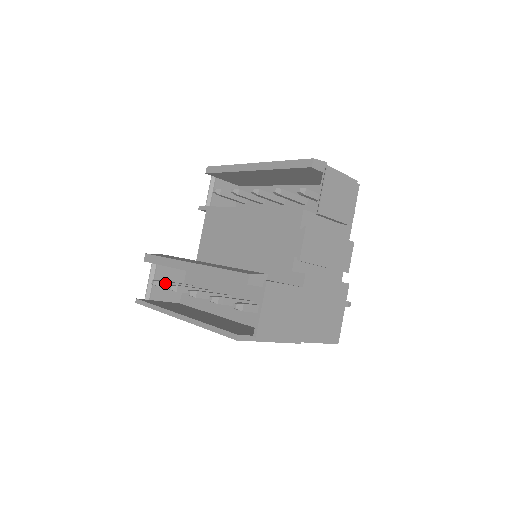
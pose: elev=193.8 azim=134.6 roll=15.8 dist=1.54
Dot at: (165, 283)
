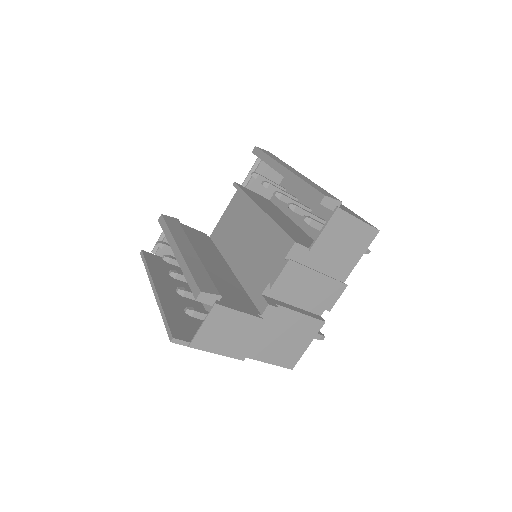
Dot at: (169, 247)
